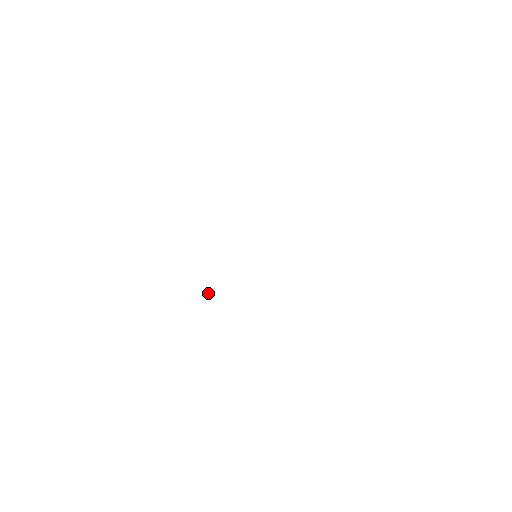
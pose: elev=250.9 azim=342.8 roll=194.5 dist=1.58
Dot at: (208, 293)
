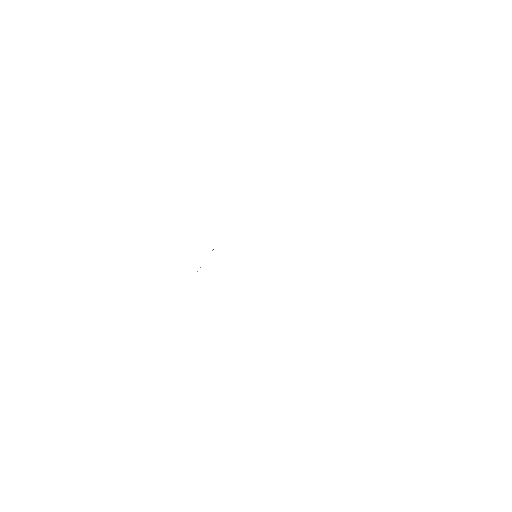
Dot at: occluded
